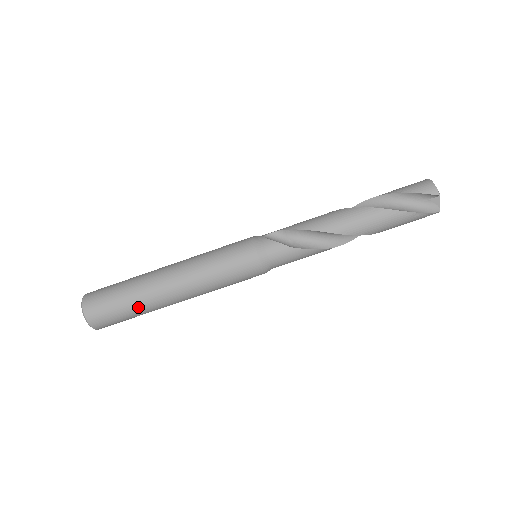
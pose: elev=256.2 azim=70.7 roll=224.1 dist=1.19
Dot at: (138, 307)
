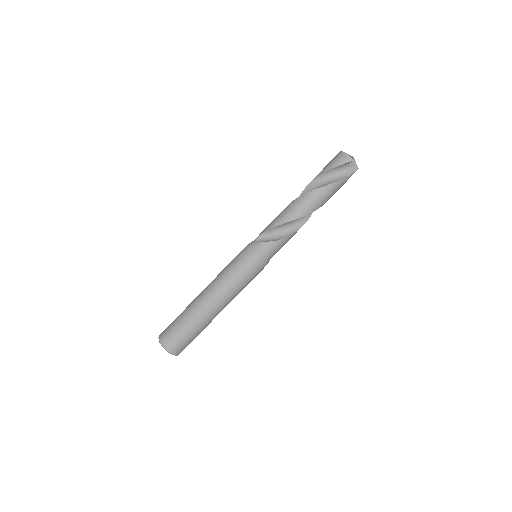
Dot at: (199, 328)
